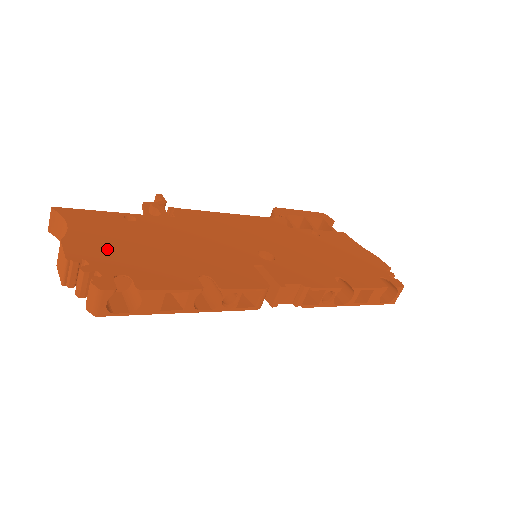
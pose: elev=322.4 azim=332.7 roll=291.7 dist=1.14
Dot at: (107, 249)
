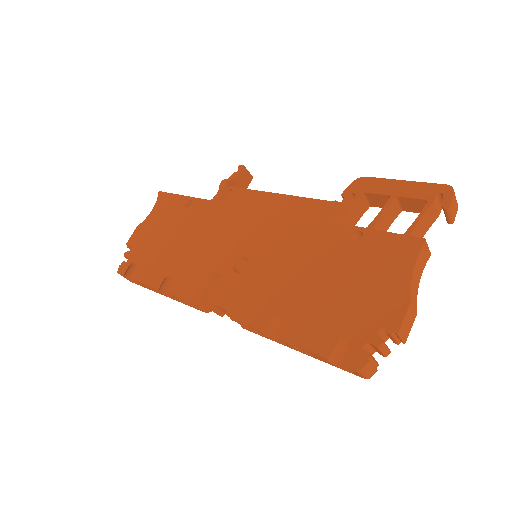
Dot at: (148, 238)
